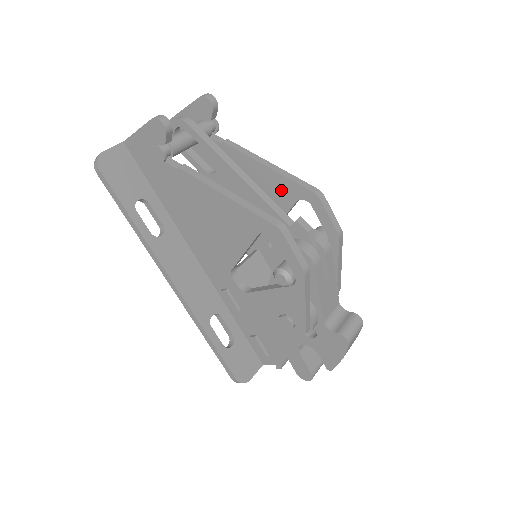
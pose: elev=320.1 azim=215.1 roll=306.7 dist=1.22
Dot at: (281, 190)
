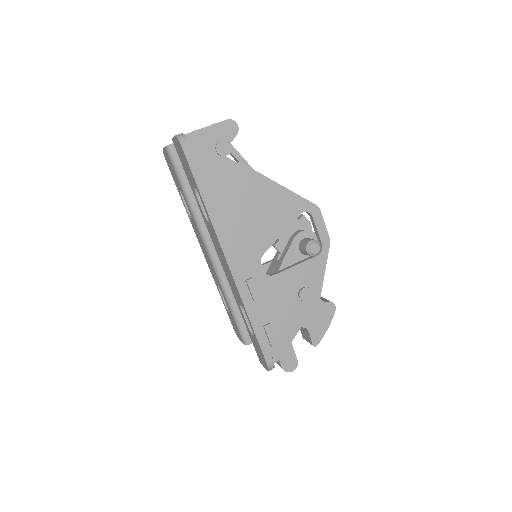
Dot at: occluded
